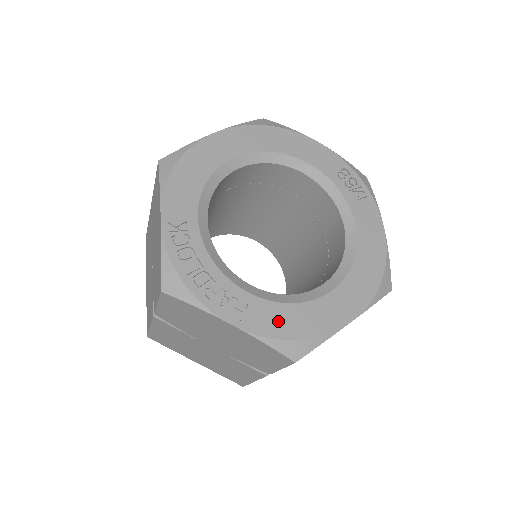
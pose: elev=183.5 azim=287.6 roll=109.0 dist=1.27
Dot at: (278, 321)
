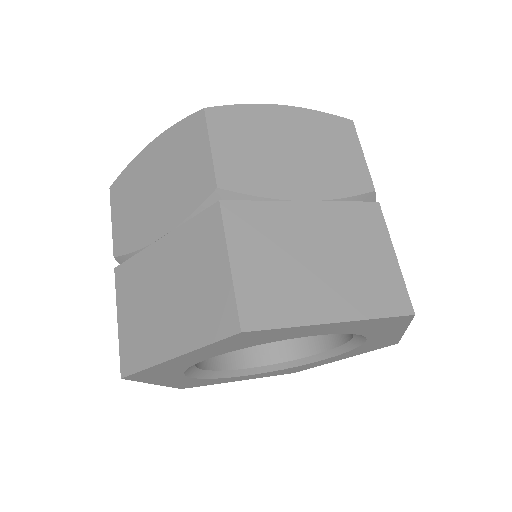
Dot at: occluded
